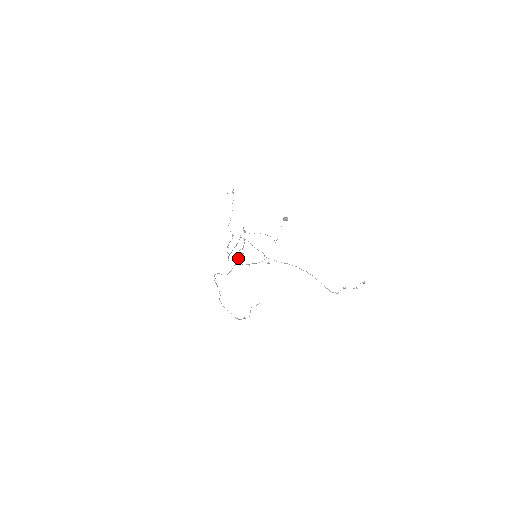
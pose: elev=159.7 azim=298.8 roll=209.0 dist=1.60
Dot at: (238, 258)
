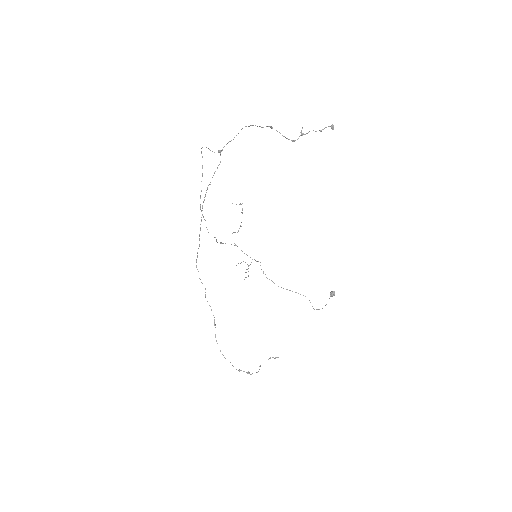
Dot at: (236, 265)
